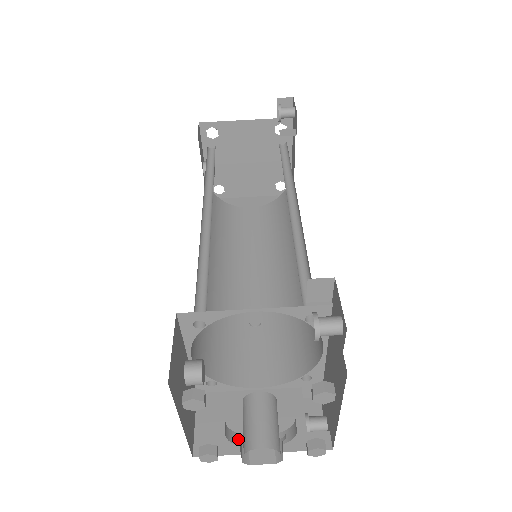
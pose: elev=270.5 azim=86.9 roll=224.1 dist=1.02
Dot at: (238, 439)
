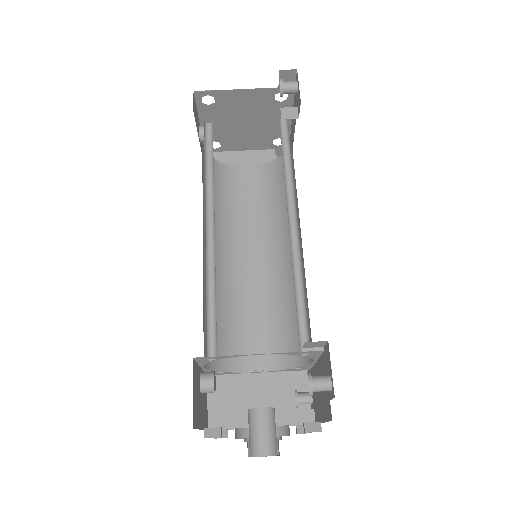
Dot at: (245, 439)
